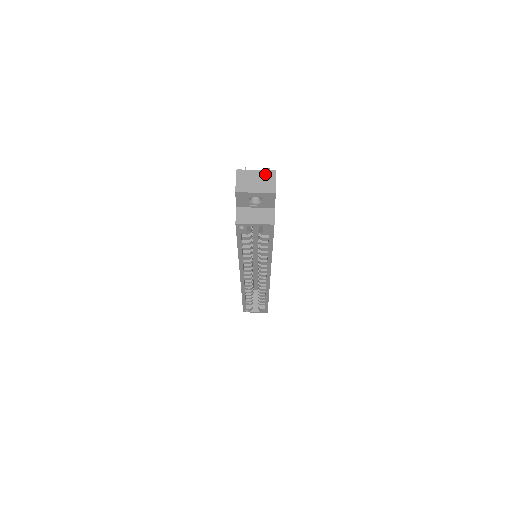
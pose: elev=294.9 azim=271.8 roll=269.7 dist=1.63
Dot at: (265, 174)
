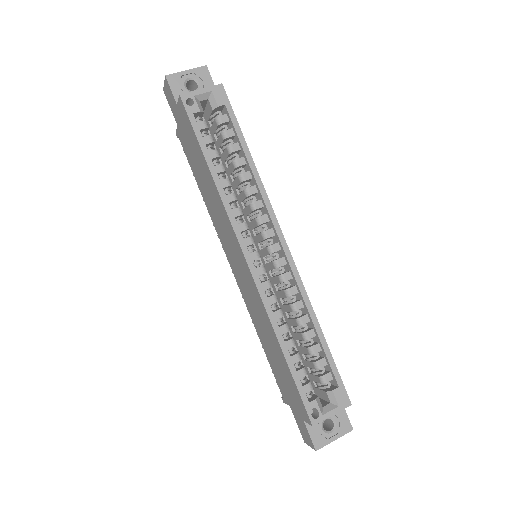
Dot at: occluded
